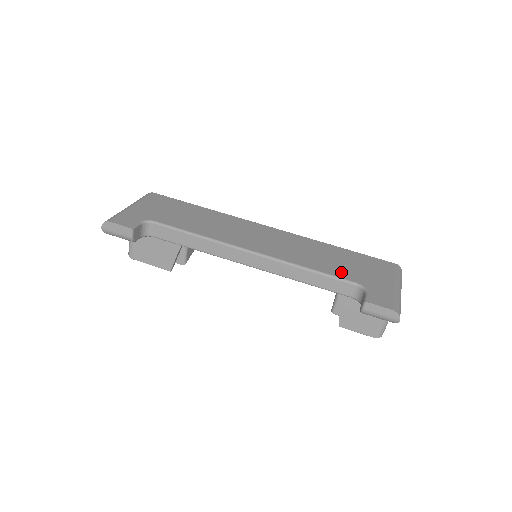
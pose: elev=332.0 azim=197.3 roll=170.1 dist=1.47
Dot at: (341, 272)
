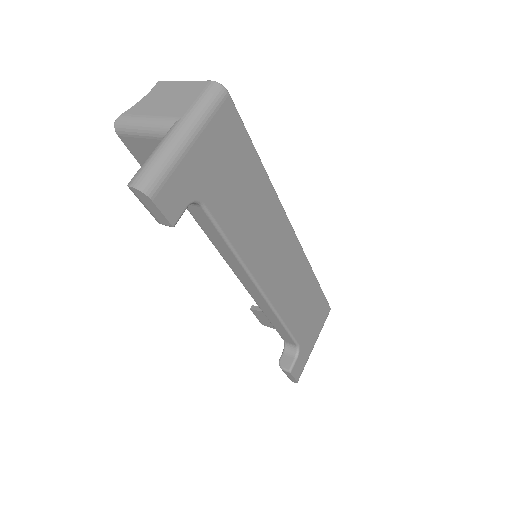
Dot at: (299, 328)
